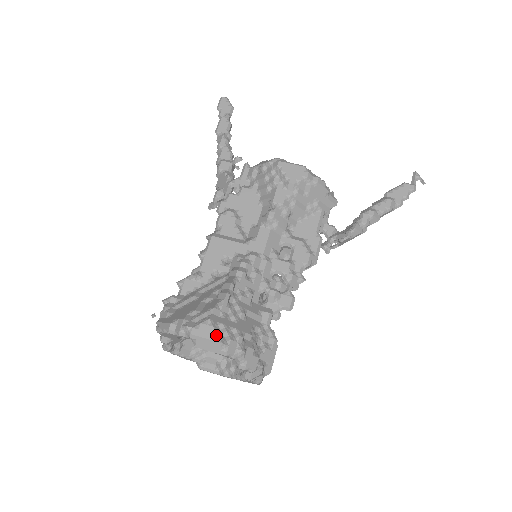
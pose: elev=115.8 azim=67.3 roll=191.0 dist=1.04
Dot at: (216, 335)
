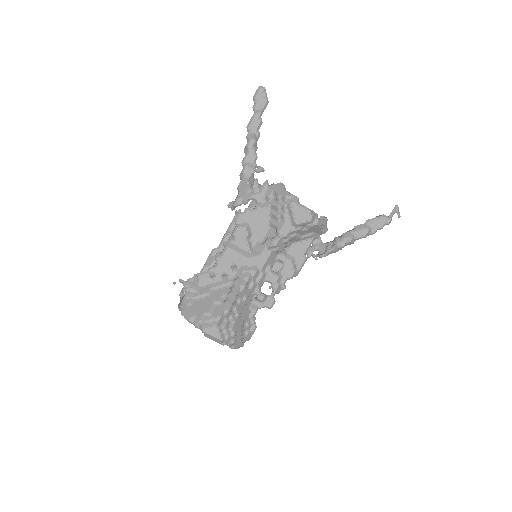
Dot at: (220, 336)
